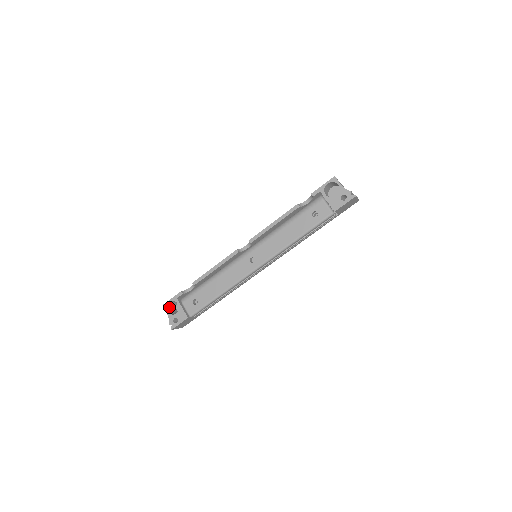
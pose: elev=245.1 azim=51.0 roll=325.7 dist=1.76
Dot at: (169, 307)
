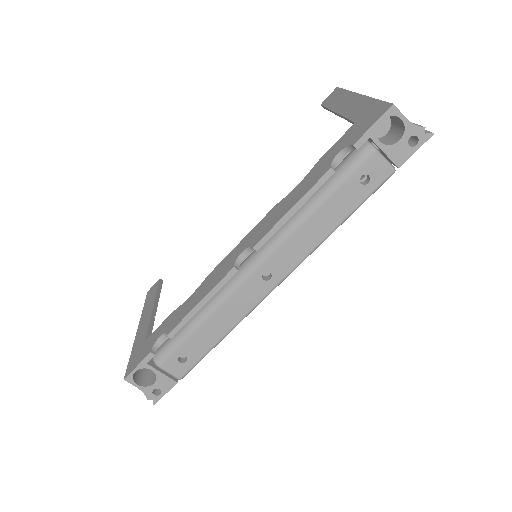
Dot at: (134, 375)
